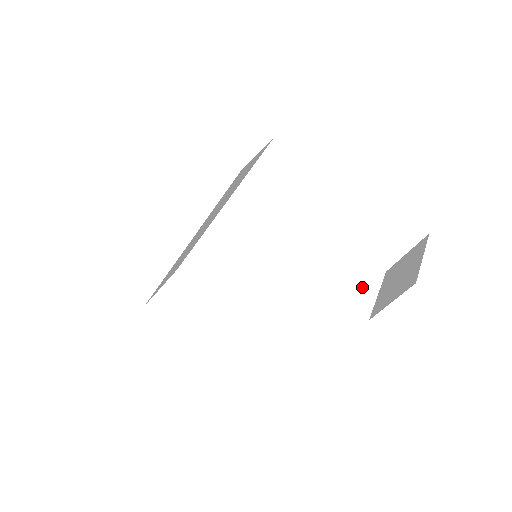
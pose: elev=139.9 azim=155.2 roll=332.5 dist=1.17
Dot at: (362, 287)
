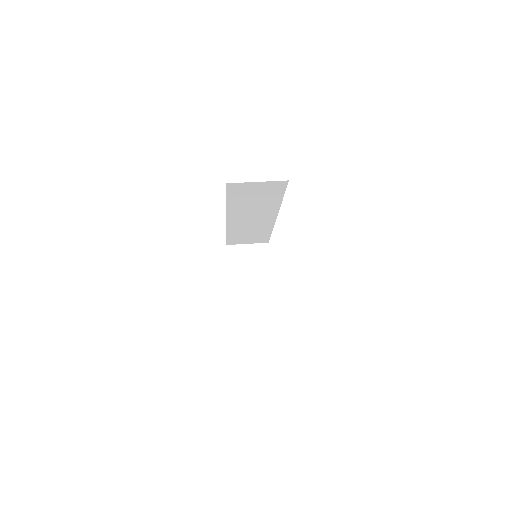
Dot at: (261, 322)
